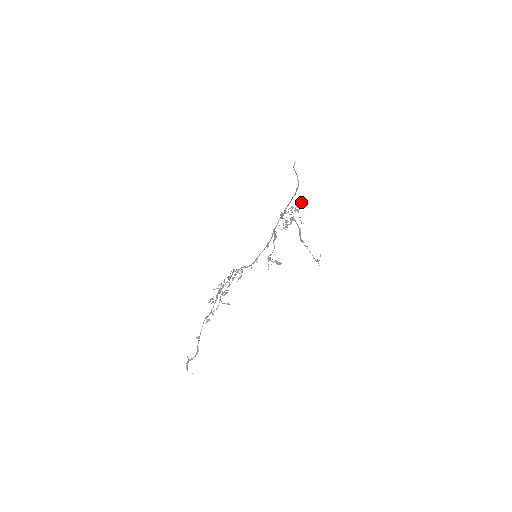
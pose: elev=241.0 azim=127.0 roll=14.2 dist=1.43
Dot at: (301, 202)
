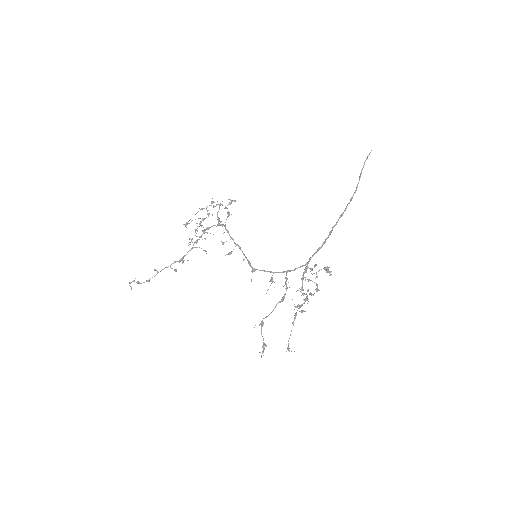
Dot at: (328, 271)
